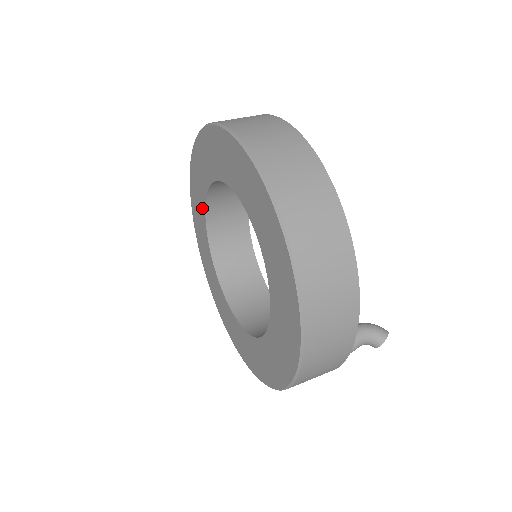
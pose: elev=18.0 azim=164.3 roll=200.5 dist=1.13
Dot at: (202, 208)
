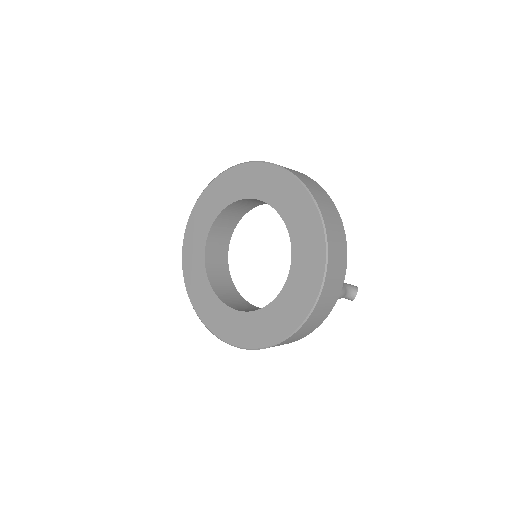
Dot at: (200, 259)
